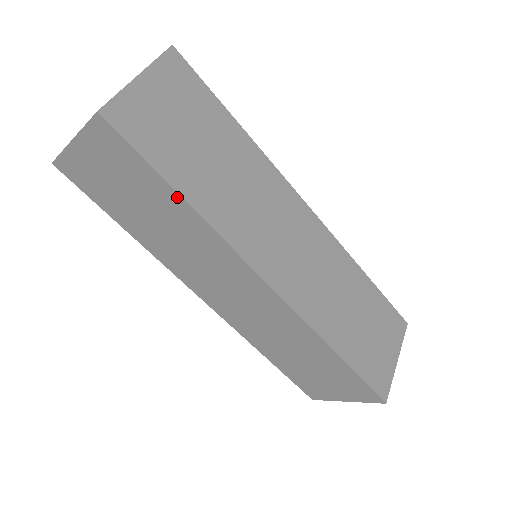
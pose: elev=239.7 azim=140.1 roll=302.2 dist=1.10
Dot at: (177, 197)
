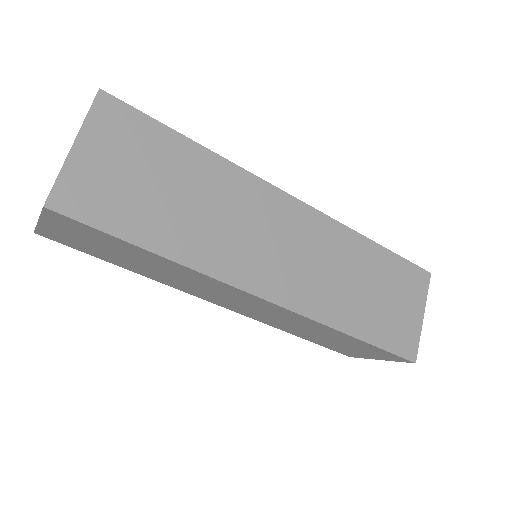
Dot at: (150, 253)
